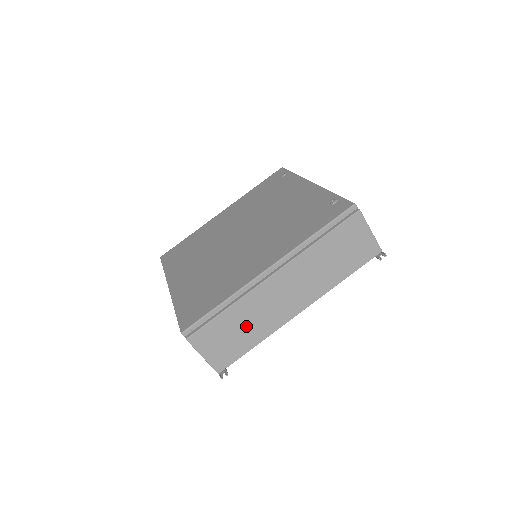
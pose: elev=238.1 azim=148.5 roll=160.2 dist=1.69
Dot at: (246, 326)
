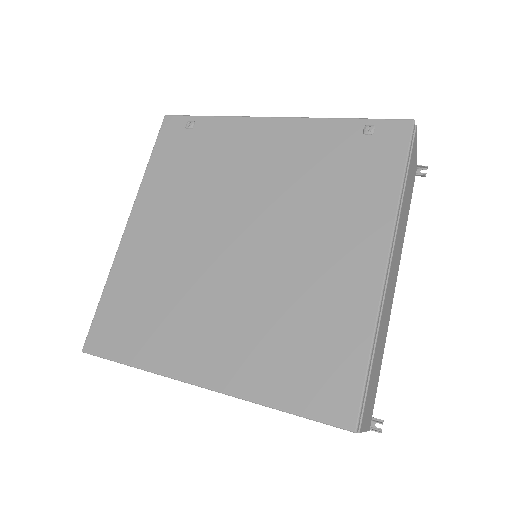
Dot at: (380, 351)
